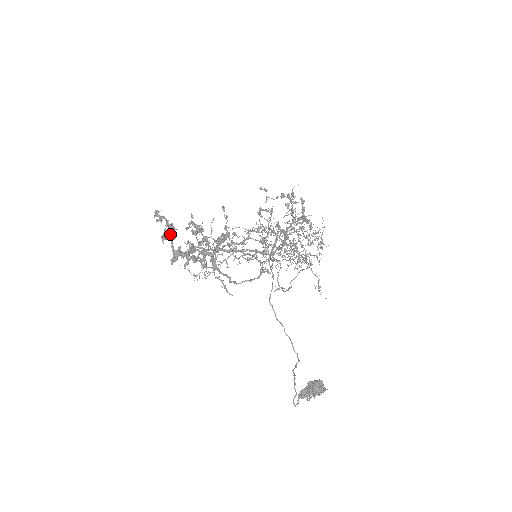
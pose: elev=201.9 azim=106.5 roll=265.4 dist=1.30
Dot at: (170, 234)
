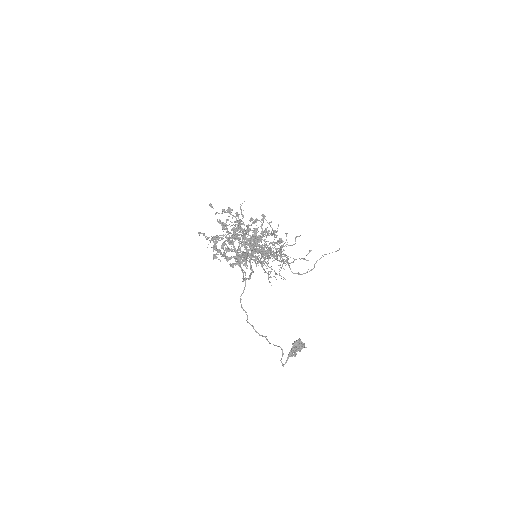
Dot at: (215, 242)
